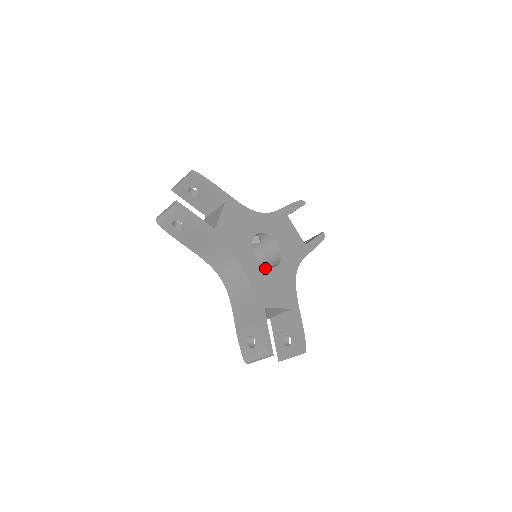
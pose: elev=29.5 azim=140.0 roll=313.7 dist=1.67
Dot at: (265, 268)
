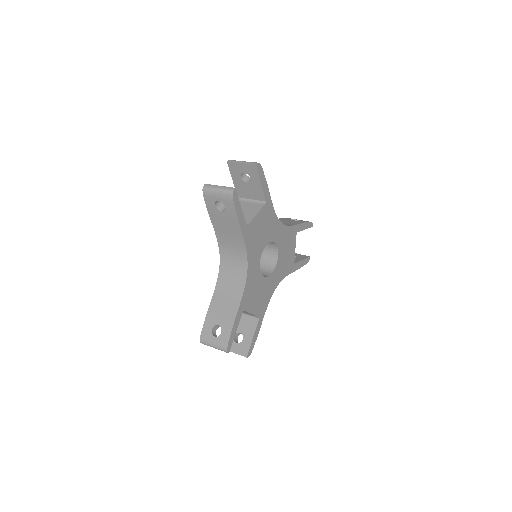
Dot at: (260, 275)
